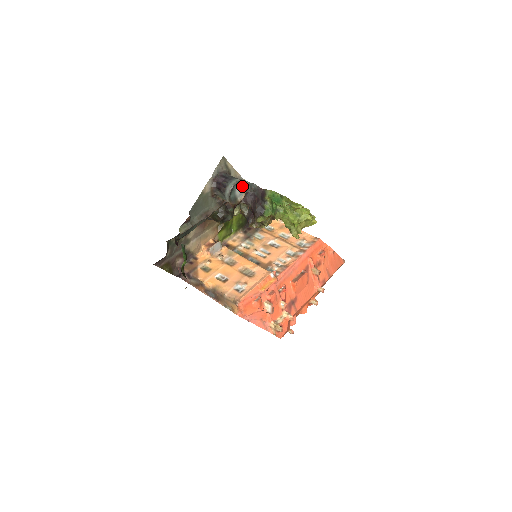
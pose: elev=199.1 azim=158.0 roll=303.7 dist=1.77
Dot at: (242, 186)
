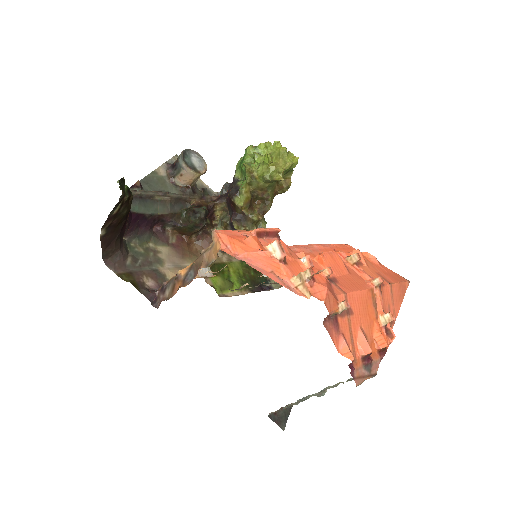
Dot at: (200, 161)
